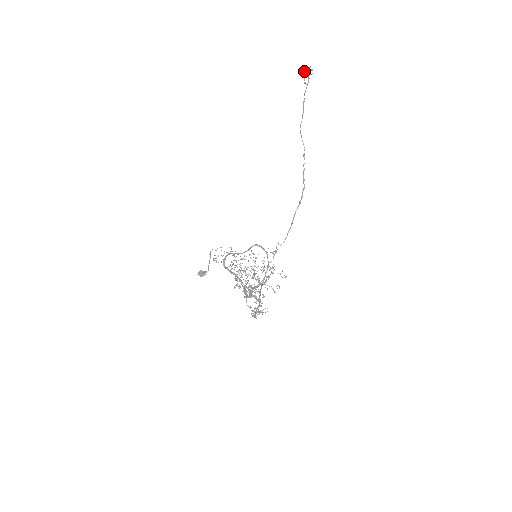
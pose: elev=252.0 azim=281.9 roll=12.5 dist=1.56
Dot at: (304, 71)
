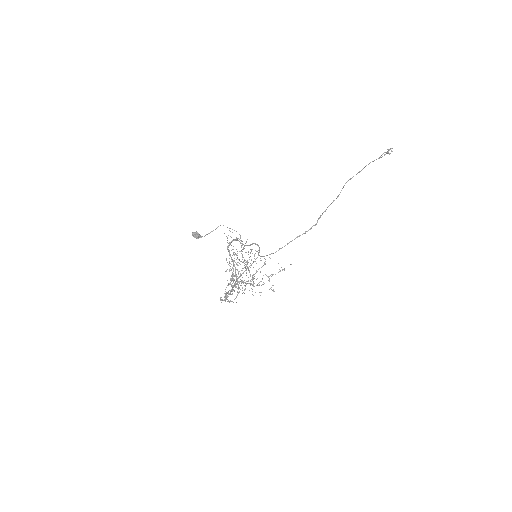
Dot at: (388, 149)
